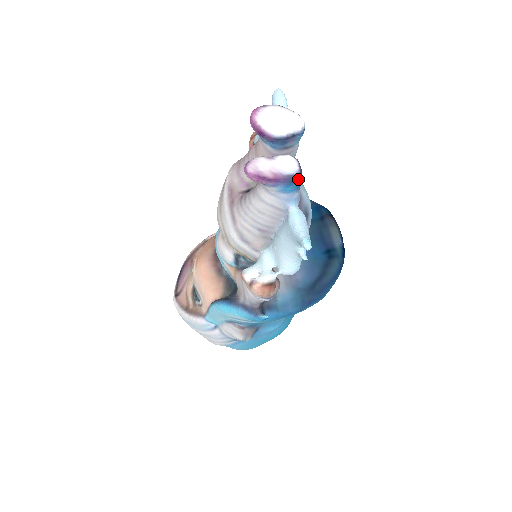
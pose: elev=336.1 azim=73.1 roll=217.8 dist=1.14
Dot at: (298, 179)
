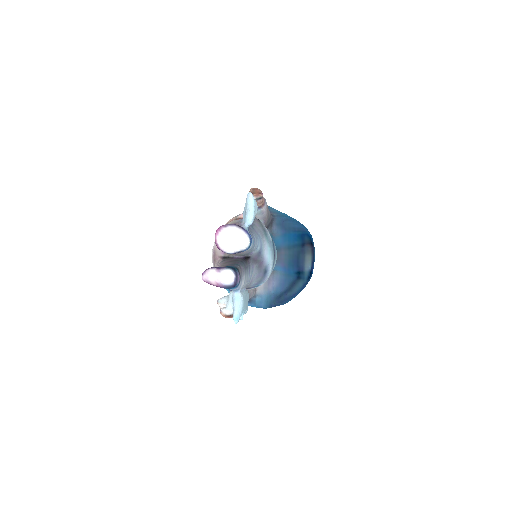
Dot at: (232, 287)
